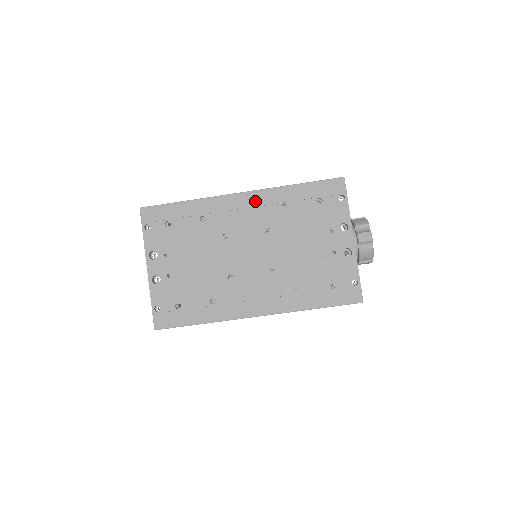
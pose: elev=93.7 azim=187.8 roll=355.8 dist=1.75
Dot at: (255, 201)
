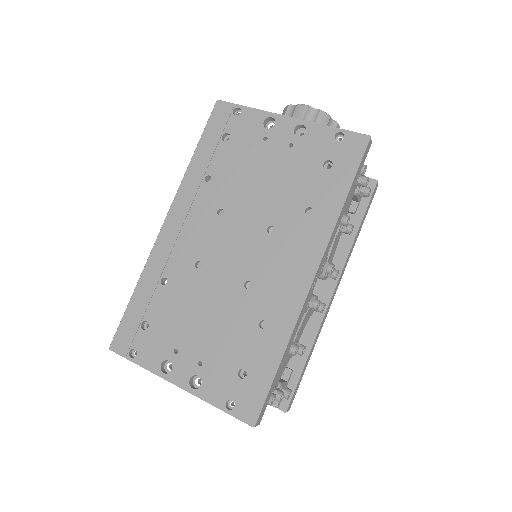
Dot at: (182, 209)
